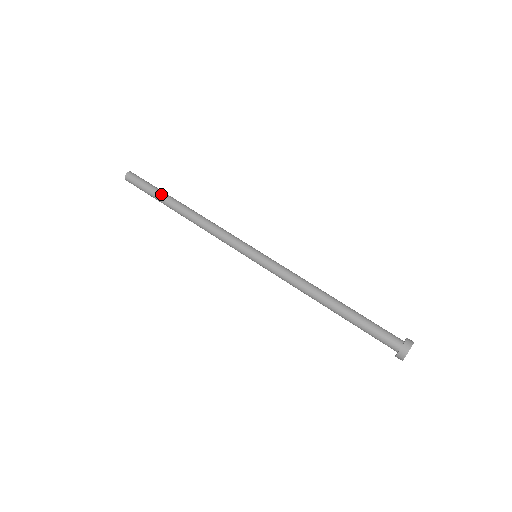
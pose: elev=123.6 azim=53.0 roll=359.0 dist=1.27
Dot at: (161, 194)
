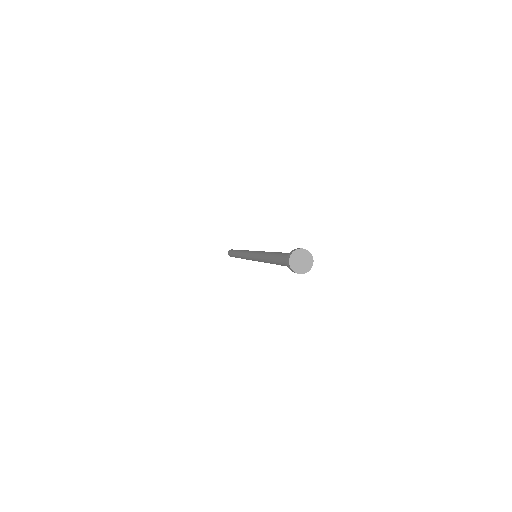
Dot at: occluded
